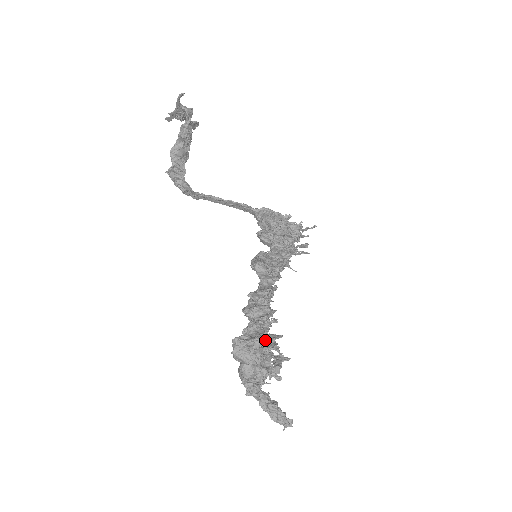
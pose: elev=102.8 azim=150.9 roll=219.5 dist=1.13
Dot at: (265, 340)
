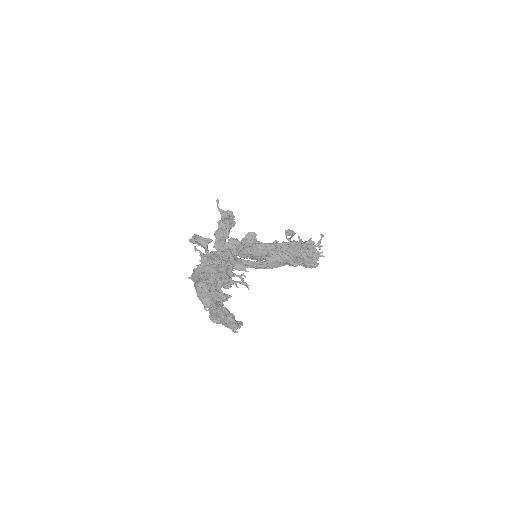
Dot at: (192, 240)
